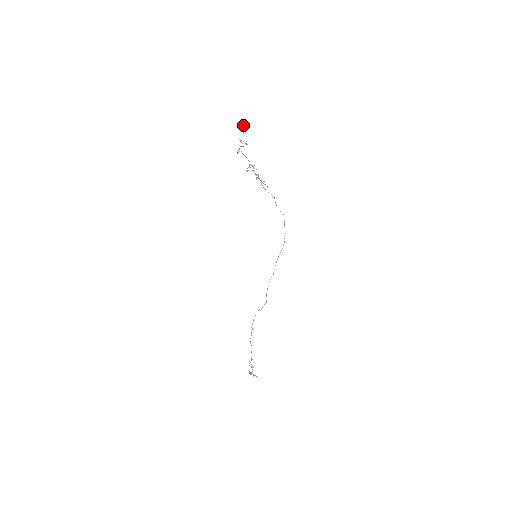
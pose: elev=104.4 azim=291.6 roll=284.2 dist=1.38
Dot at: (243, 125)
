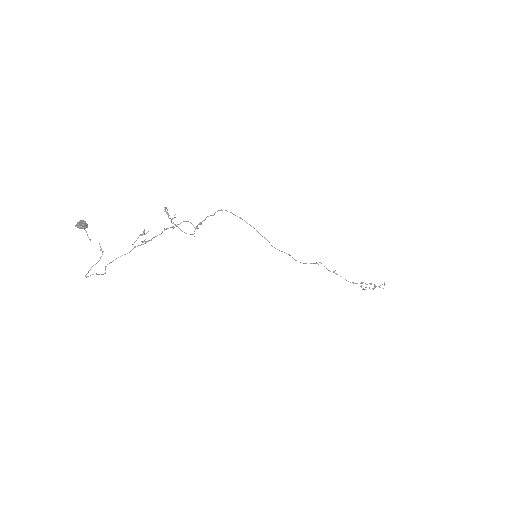
Dot at: (80, 228)
